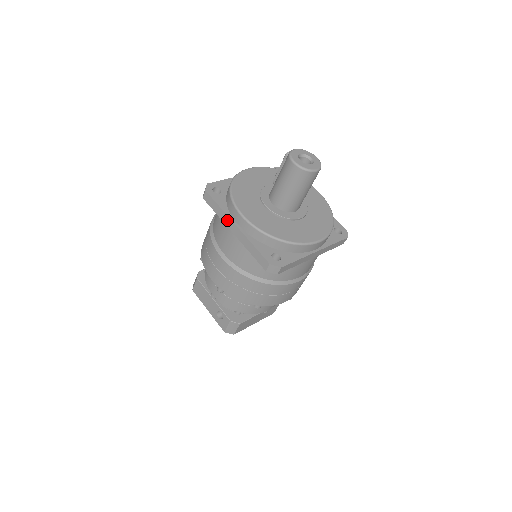
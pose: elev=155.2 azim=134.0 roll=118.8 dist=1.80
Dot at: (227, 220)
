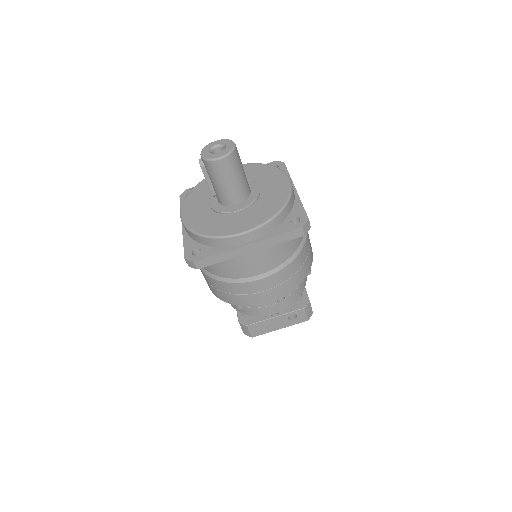
Dot at: (236, 252)
